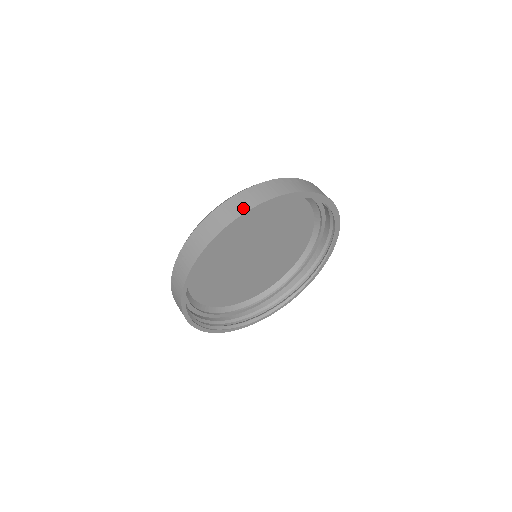
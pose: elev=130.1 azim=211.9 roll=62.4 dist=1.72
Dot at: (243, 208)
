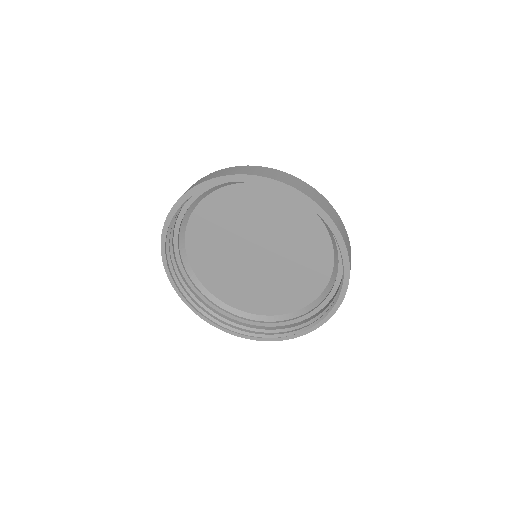
Dot at: occluded
